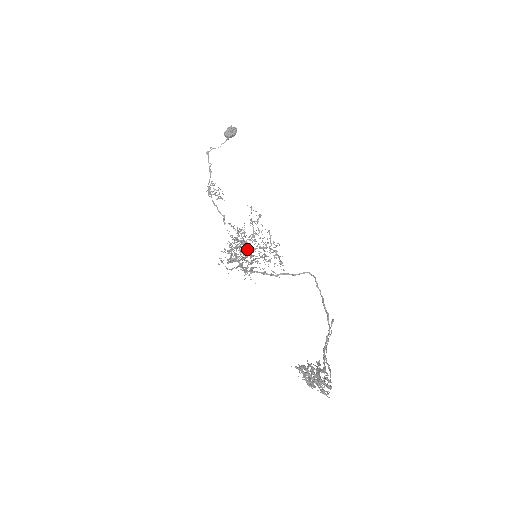
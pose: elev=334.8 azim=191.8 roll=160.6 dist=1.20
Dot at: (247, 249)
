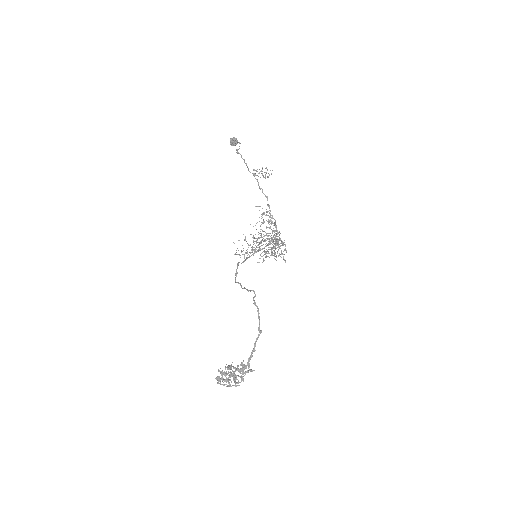
Dot at: (261, 243)
